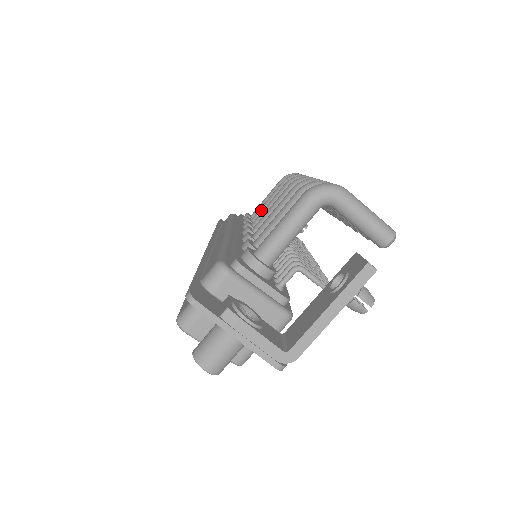
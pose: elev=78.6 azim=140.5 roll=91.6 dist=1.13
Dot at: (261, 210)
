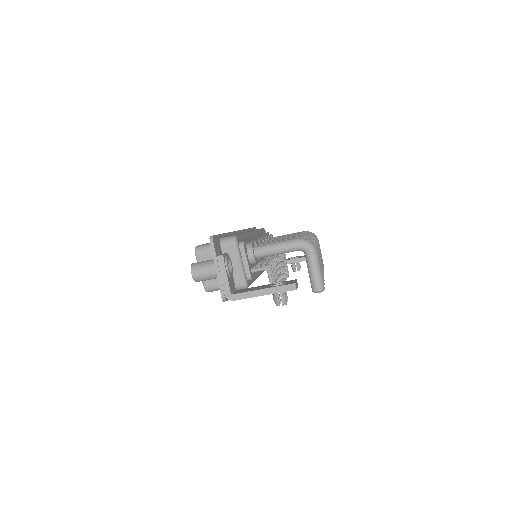
Dot at: occluded
